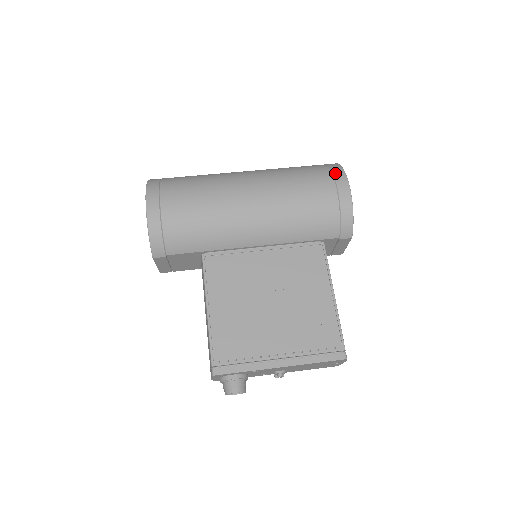
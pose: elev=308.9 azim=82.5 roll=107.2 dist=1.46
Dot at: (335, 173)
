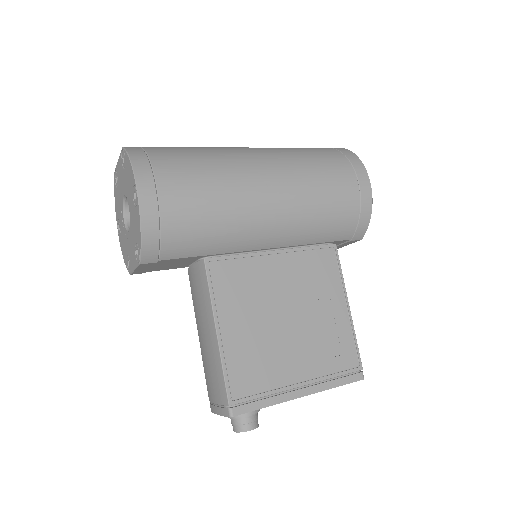
Dot at: (354, 164)
